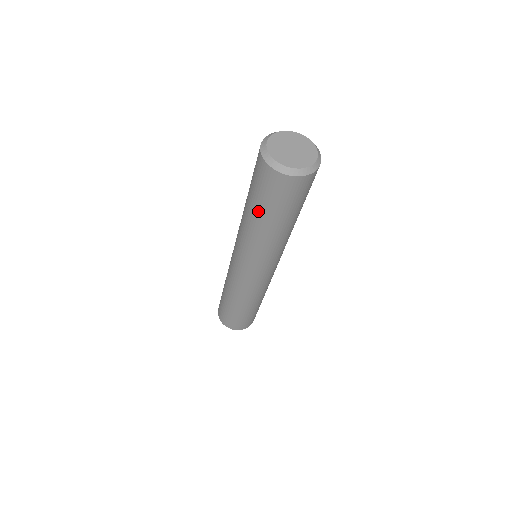
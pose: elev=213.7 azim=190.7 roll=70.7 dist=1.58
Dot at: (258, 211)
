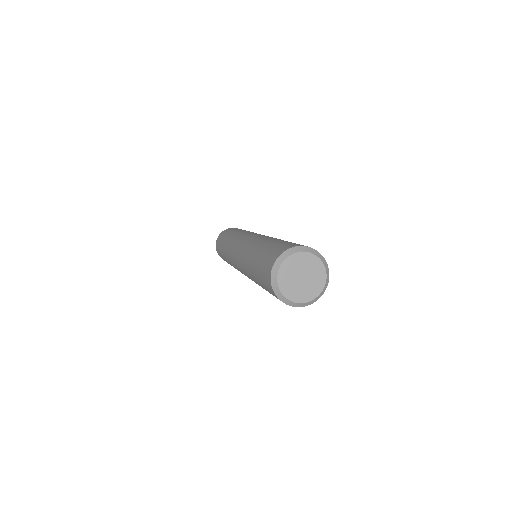
Dot at: occluded
